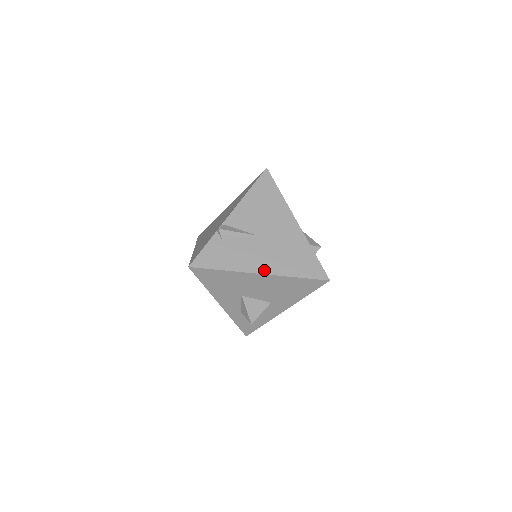
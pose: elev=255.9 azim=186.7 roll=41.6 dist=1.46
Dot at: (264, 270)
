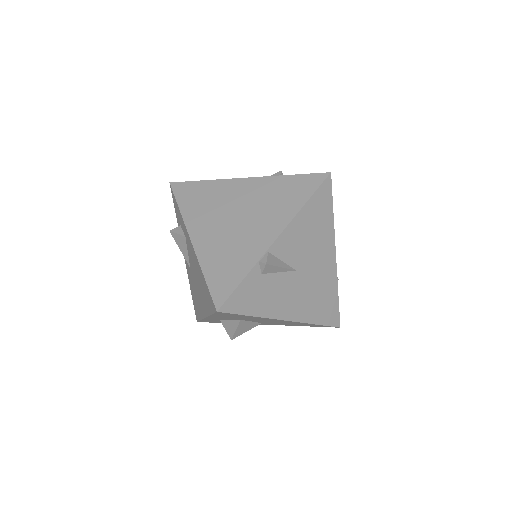
Dot at: (291, 316)
